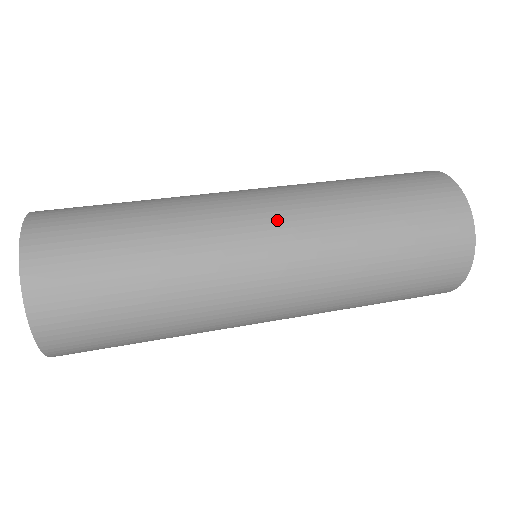
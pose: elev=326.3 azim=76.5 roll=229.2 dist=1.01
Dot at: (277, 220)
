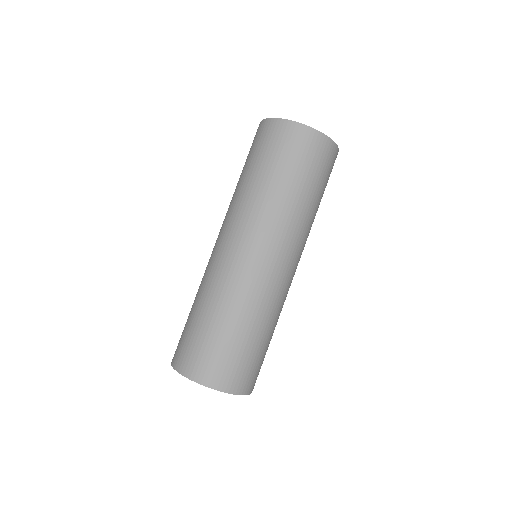
Dot at: (274, 252)
